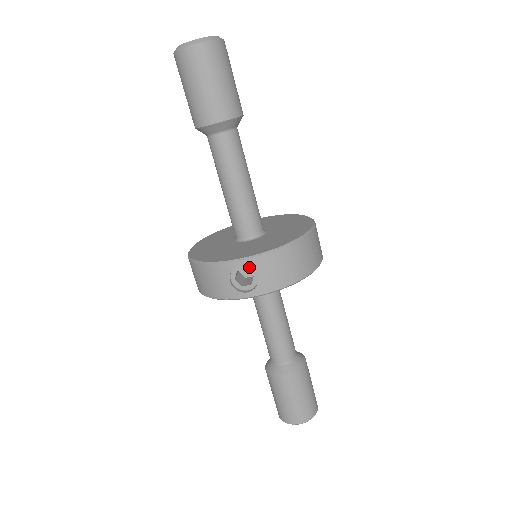
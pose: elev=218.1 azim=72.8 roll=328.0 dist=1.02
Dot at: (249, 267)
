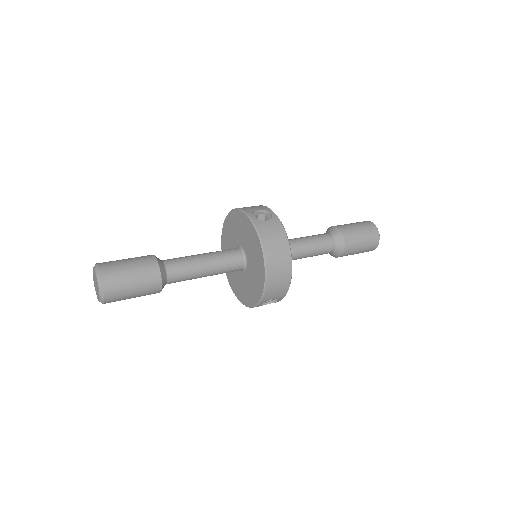
Dot at: occluded
